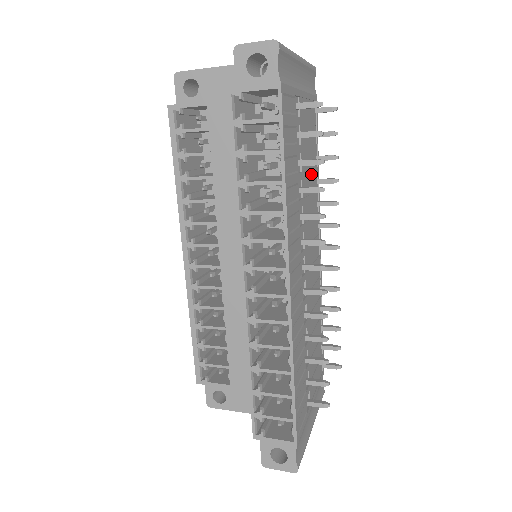
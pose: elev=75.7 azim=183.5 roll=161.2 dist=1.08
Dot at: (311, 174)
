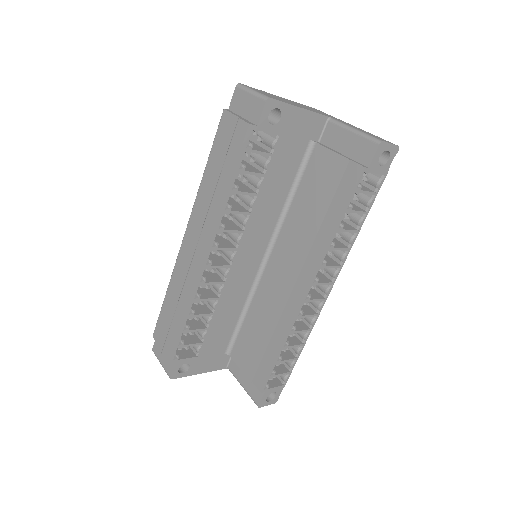
Dot at: occluded
